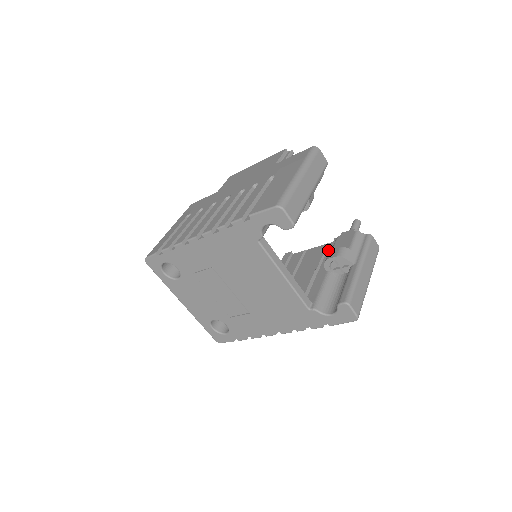
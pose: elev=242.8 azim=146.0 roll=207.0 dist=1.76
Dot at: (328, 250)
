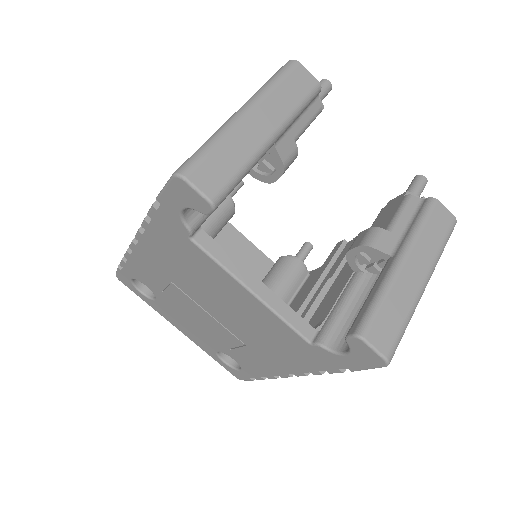
Dot at: occluded
